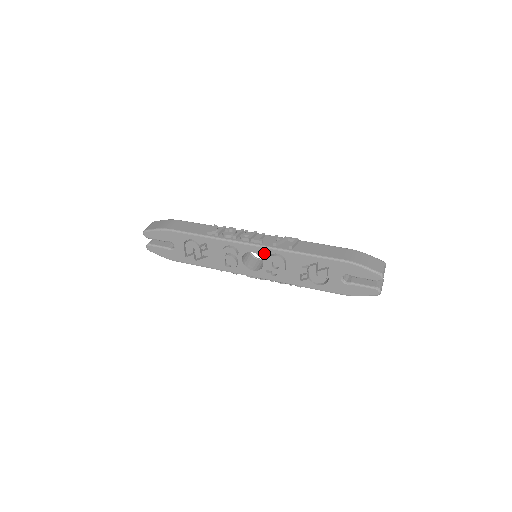
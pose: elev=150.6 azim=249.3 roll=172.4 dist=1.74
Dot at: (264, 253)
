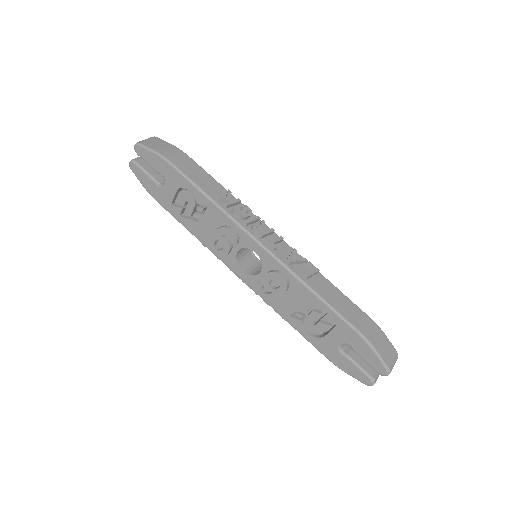
Dot at: (269, 263)
